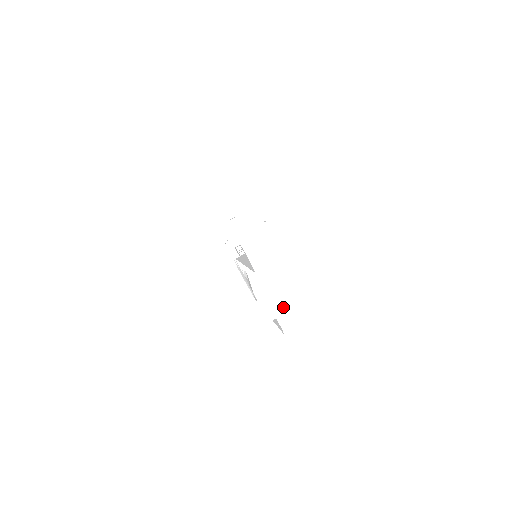
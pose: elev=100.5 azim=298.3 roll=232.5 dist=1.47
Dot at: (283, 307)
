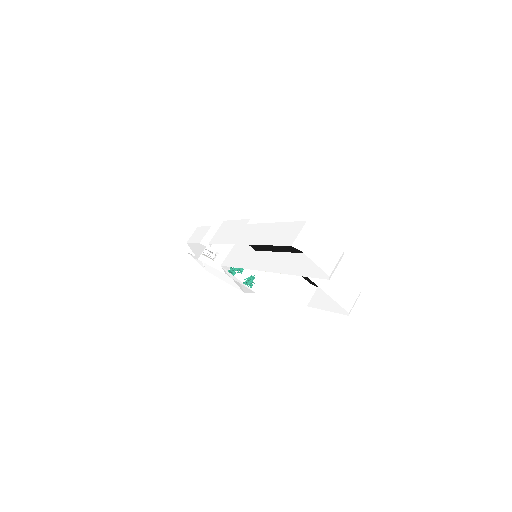
Dot at: (342, 294)
